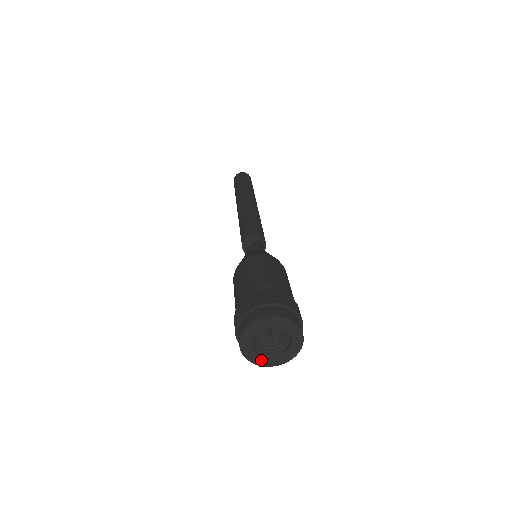
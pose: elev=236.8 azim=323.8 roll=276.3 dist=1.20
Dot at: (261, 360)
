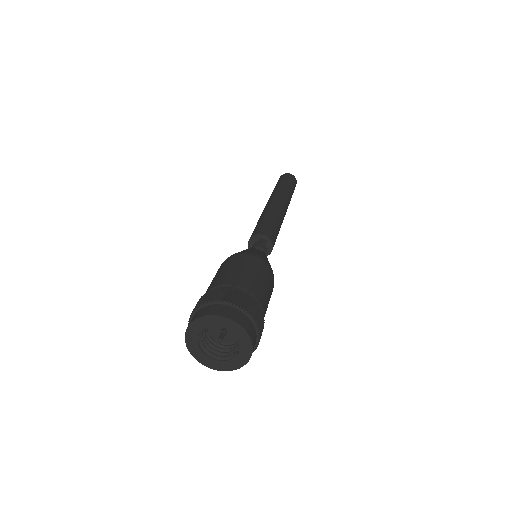
Dot at: (221, 365)
